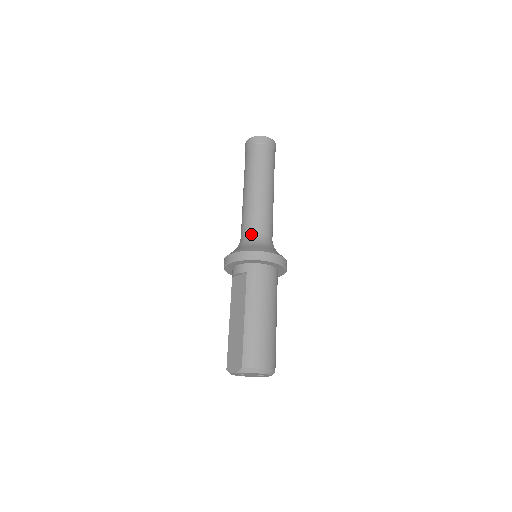
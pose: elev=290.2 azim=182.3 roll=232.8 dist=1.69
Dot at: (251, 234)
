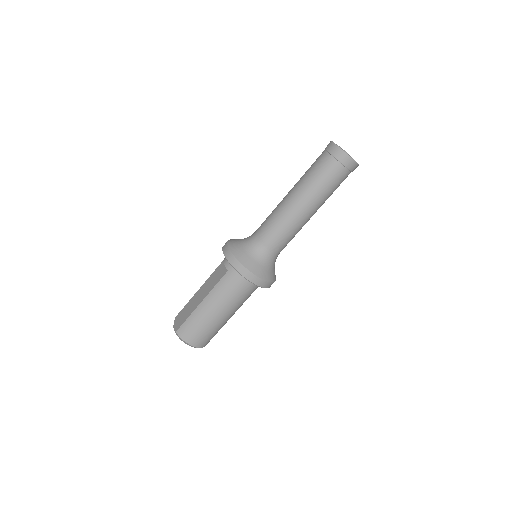
Dot at: (258, 241)
